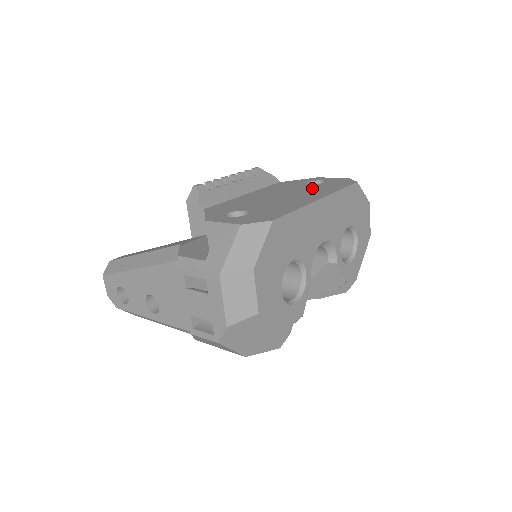
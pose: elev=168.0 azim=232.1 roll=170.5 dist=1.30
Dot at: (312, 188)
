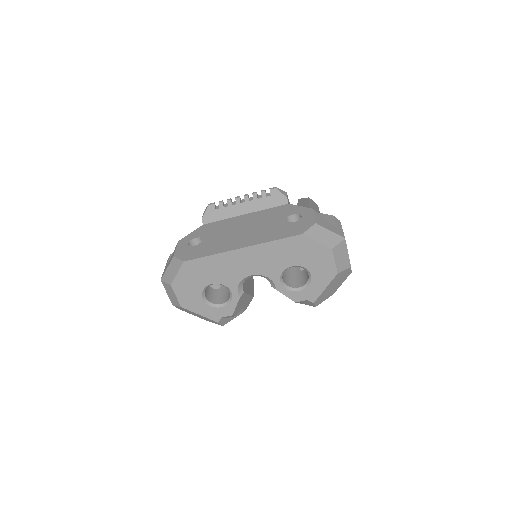
Dot at: (271, 228)
